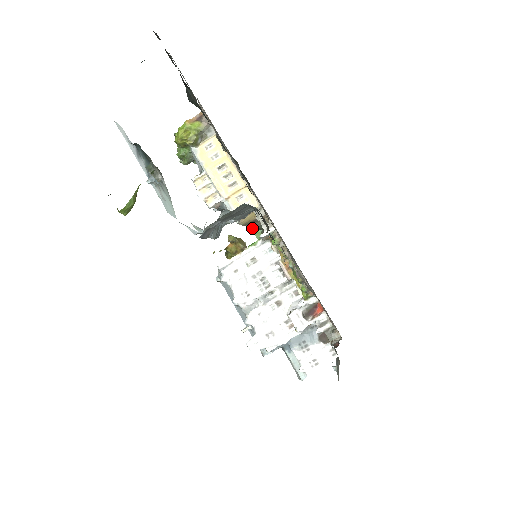
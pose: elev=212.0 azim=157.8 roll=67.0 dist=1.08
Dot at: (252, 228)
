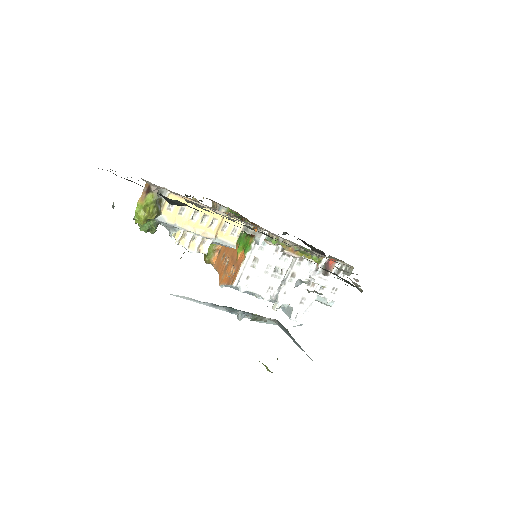
Dot at: occluded
